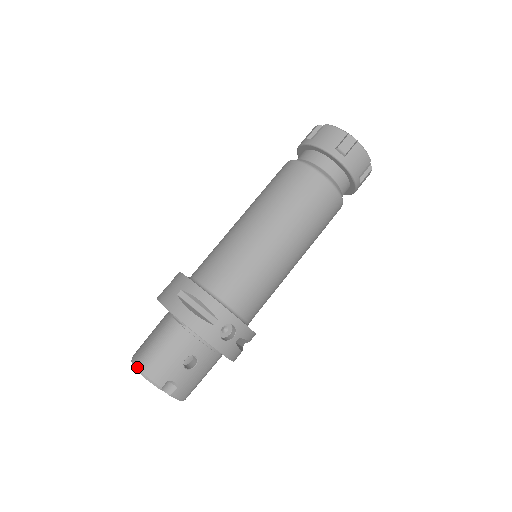
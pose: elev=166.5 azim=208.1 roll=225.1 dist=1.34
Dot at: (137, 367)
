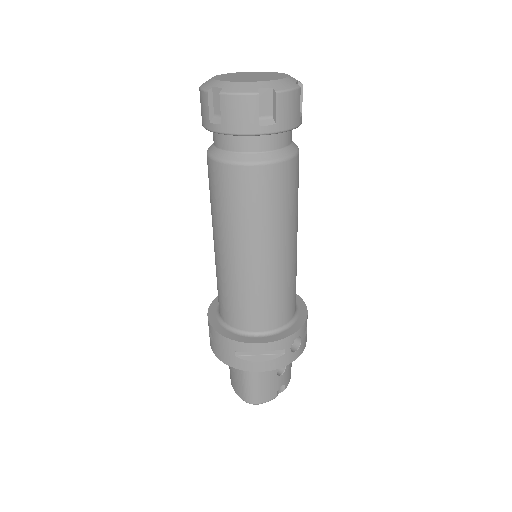
Dot at: (250, 403)
